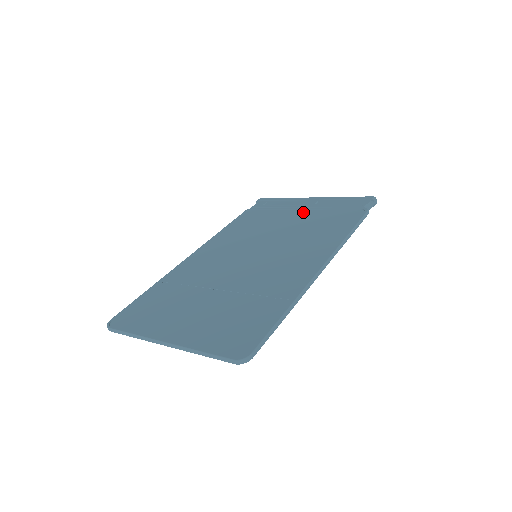
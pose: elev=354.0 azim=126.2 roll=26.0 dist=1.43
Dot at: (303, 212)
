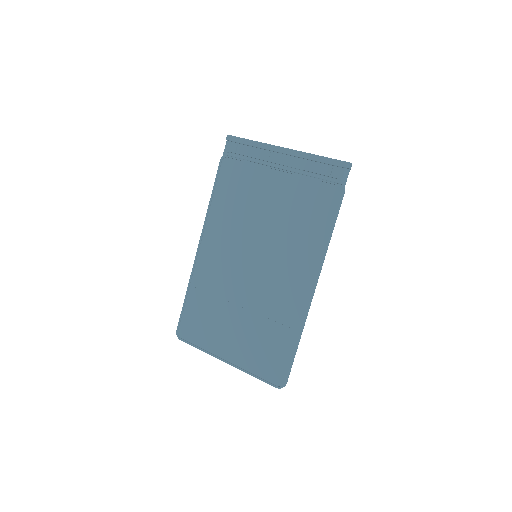
Dot at: (281, 177)
